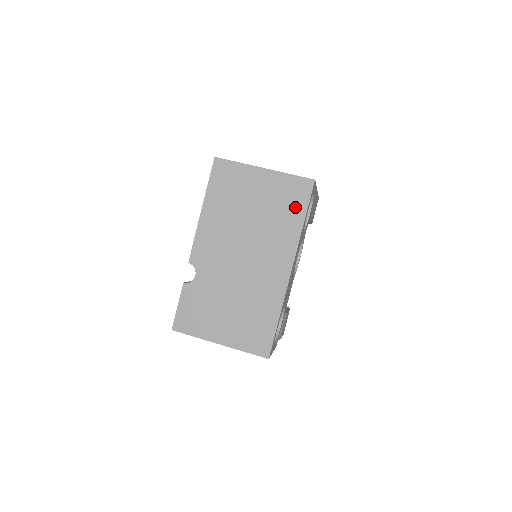
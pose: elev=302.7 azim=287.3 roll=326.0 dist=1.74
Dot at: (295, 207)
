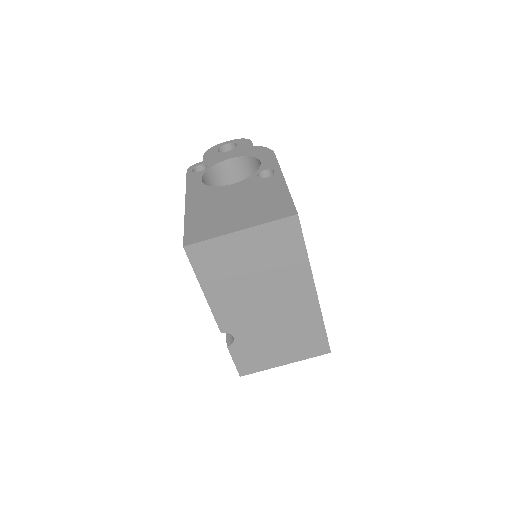
Dot at: (291, 246)
